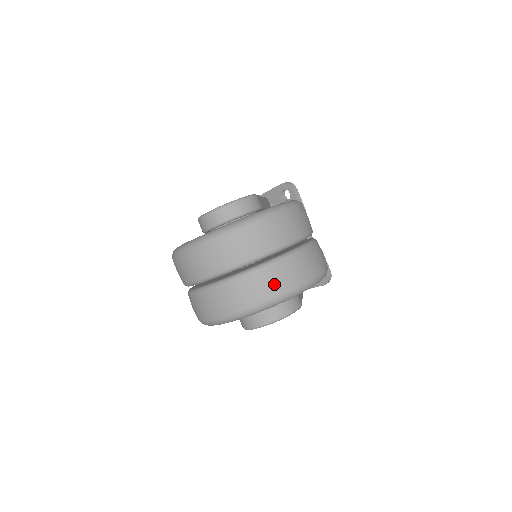
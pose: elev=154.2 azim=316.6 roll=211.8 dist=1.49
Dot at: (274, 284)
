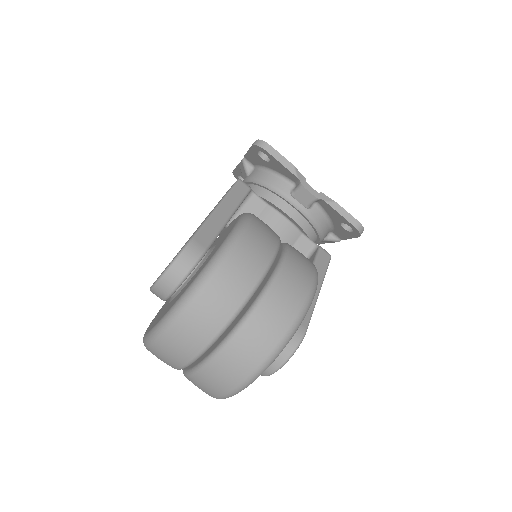
Dot at: (238, 368)
